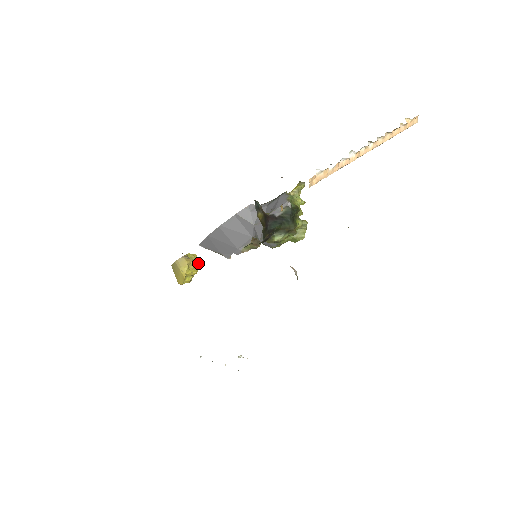
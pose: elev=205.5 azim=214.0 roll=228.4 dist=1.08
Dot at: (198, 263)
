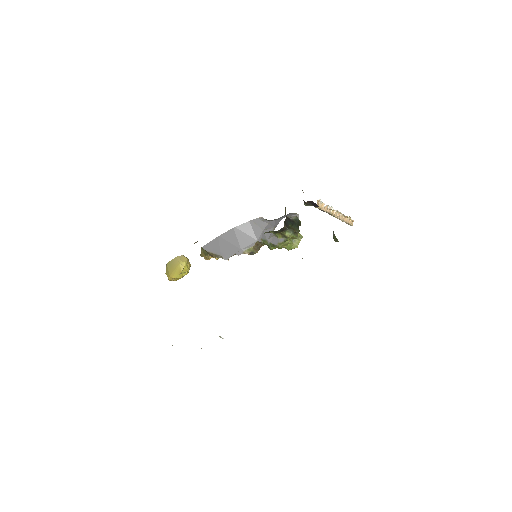
Dot at: (189, 268)
